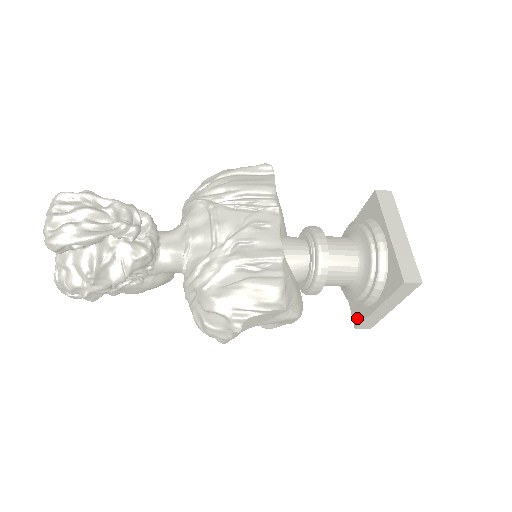
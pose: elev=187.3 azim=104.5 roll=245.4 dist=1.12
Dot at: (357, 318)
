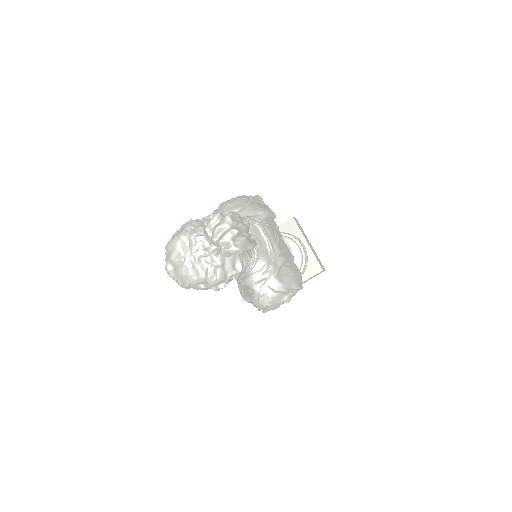
Dot at: occluded
